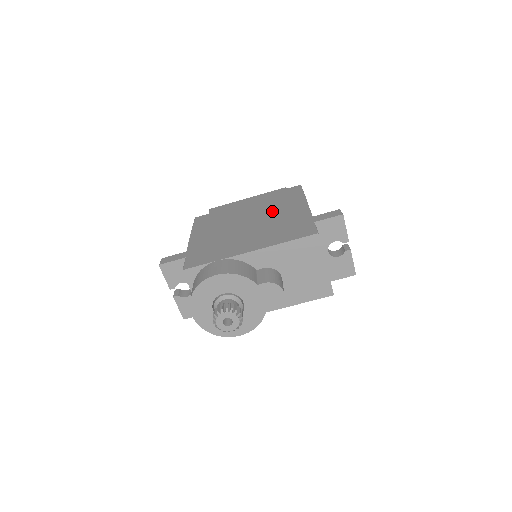
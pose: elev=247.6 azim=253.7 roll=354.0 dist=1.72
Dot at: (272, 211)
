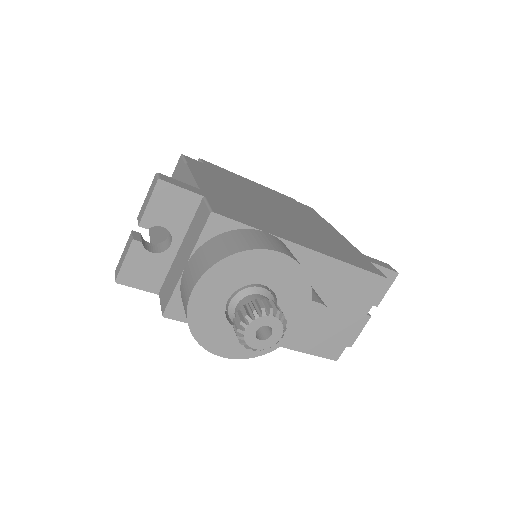
Dot at: (300, 215)
